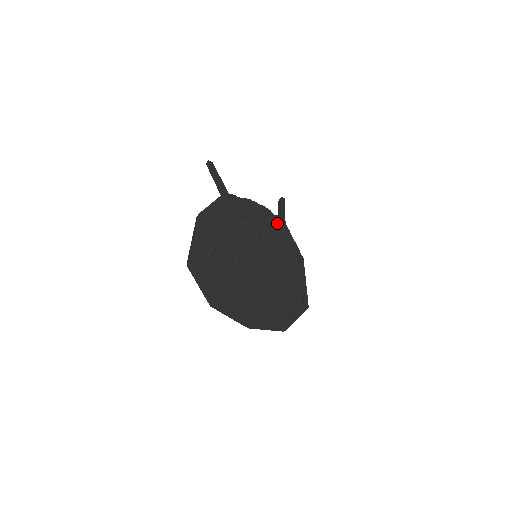
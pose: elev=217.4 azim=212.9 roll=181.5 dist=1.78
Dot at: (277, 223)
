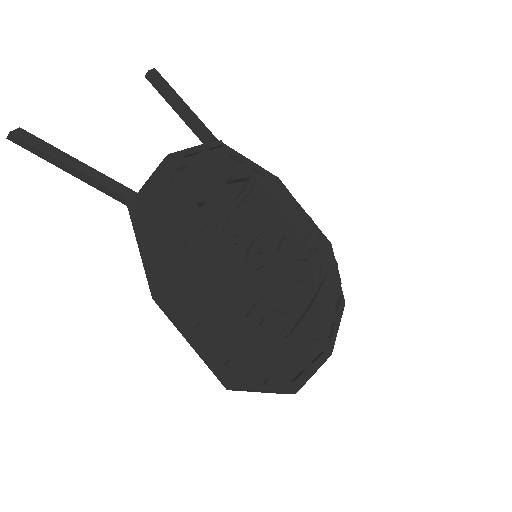
Dot at: (225, 165)
